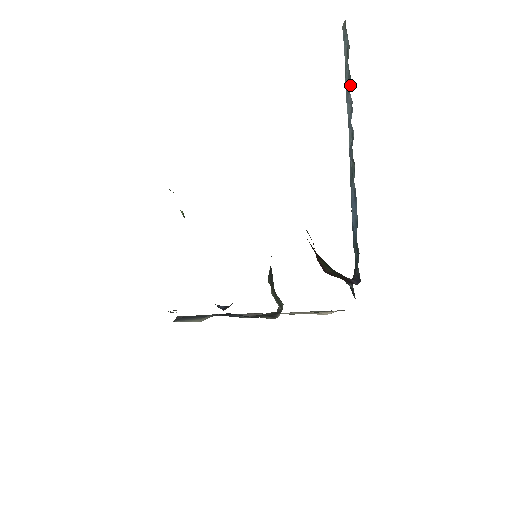
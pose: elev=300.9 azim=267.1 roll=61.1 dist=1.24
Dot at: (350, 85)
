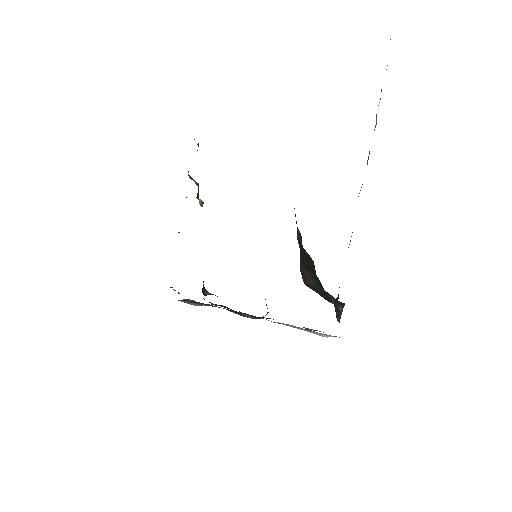
Dot at: occluded
